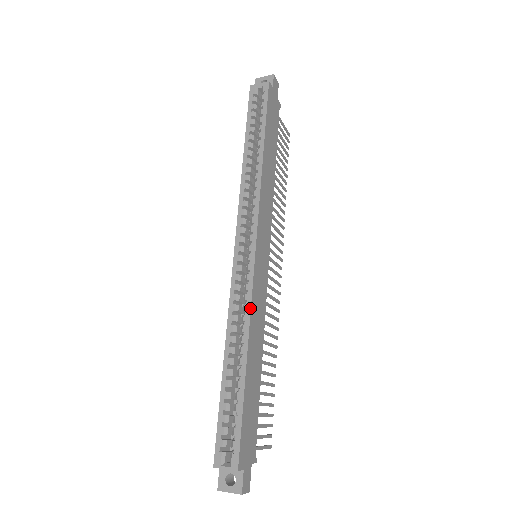
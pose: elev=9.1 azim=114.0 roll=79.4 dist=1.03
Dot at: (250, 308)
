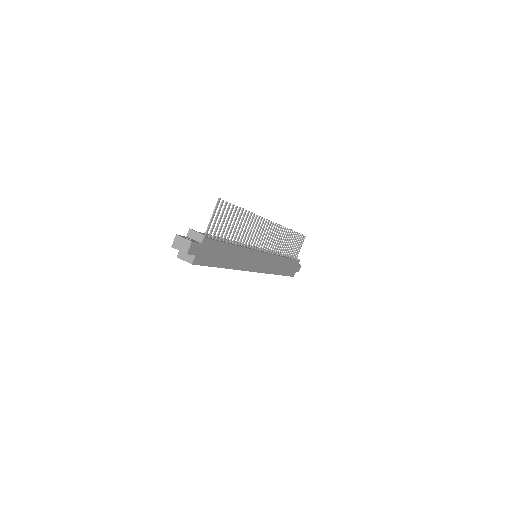
Dot at: occluded
